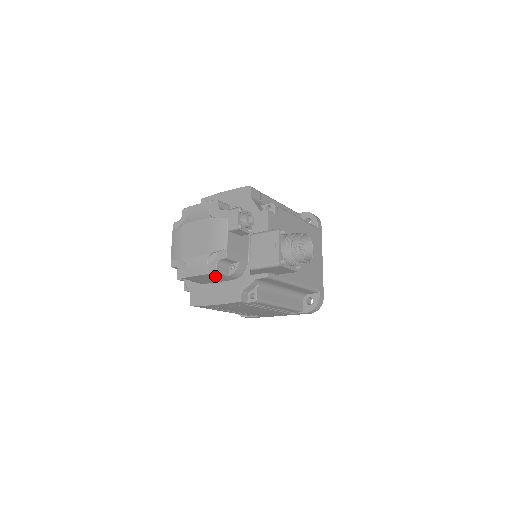
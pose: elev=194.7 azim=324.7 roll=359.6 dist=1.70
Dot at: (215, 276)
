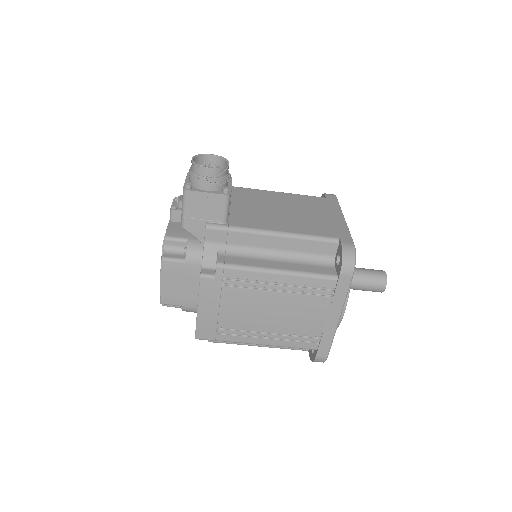
Dot at: (175, 271)
